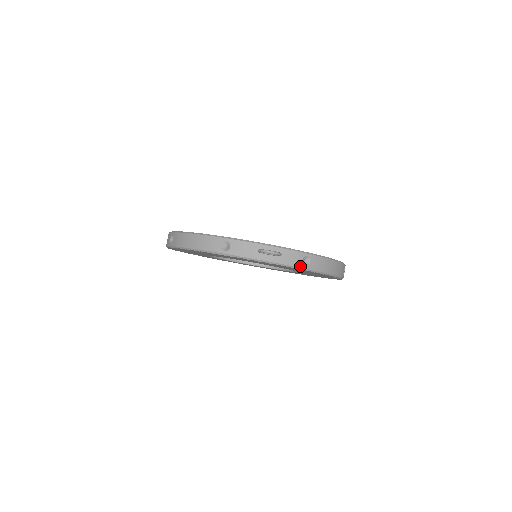
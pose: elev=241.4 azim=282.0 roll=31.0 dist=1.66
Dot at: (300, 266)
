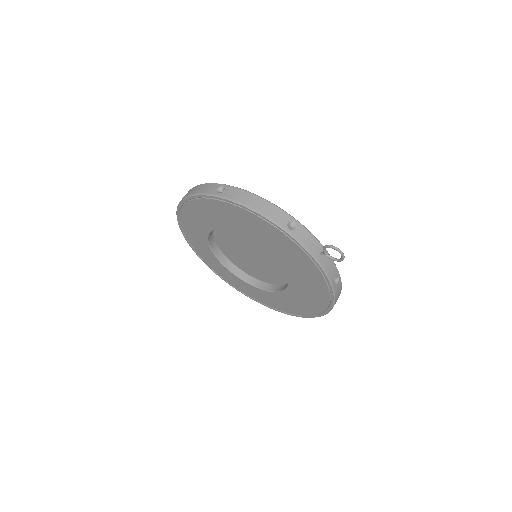
Dot at: (332, 281)
